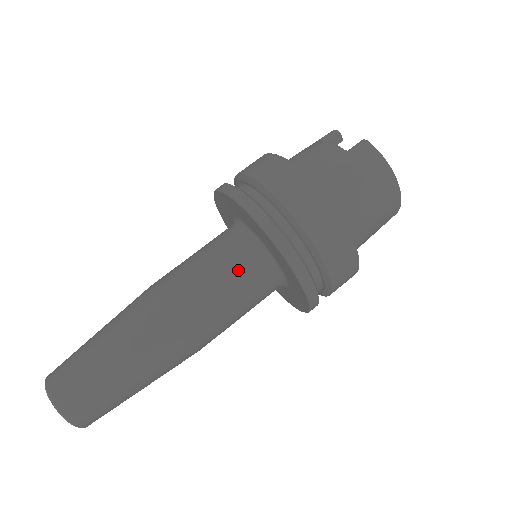
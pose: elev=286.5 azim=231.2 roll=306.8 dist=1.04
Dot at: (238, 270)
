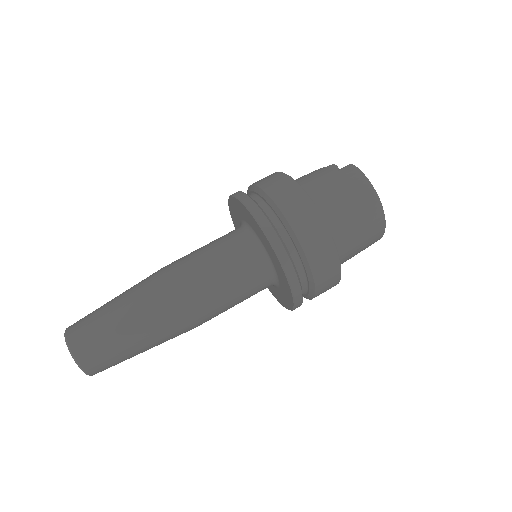
Dot at: (233, 254)
